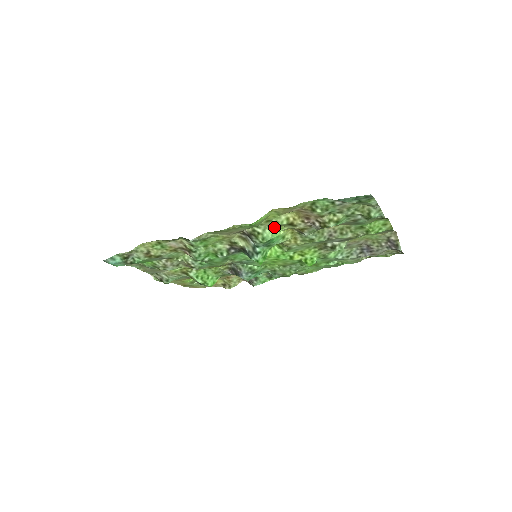
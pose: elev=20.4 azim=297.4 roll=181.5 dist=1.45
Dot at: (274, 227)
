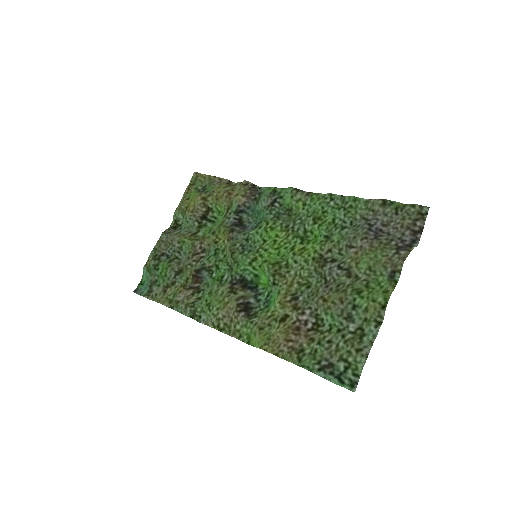
Dot at: (267, 315)
